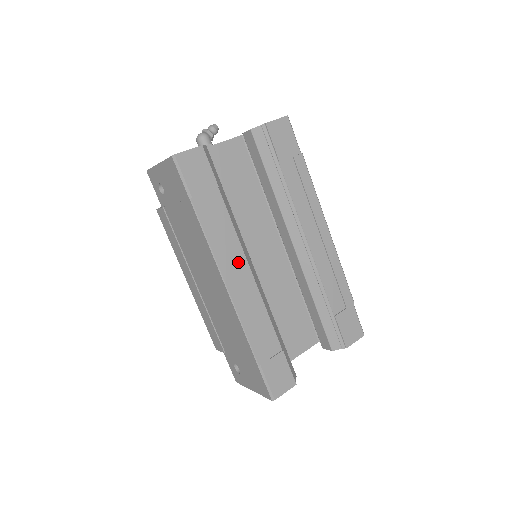
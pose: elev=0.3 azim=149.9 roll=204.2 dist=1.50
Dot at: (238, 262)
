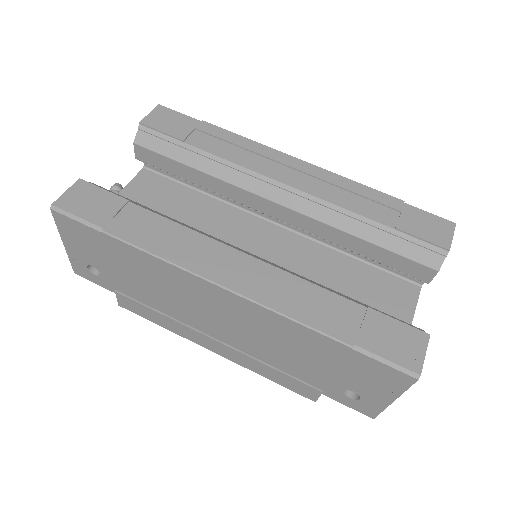
Dot at: (216, 253)
